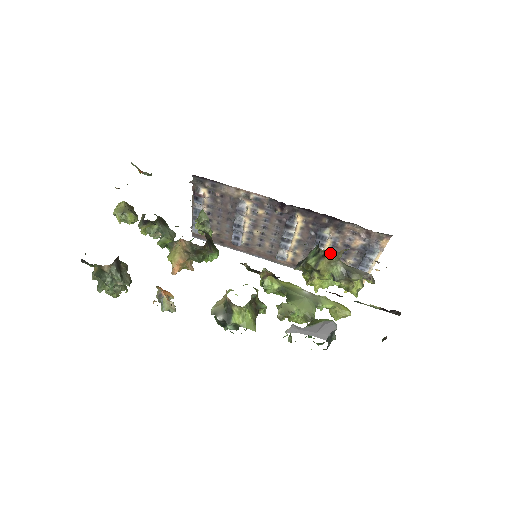
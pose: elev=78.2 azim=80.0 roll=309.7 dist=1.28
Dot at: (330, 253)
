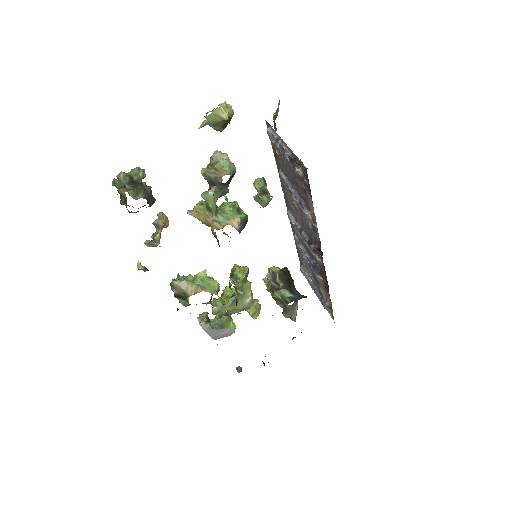
Dot at: (289, 311)
